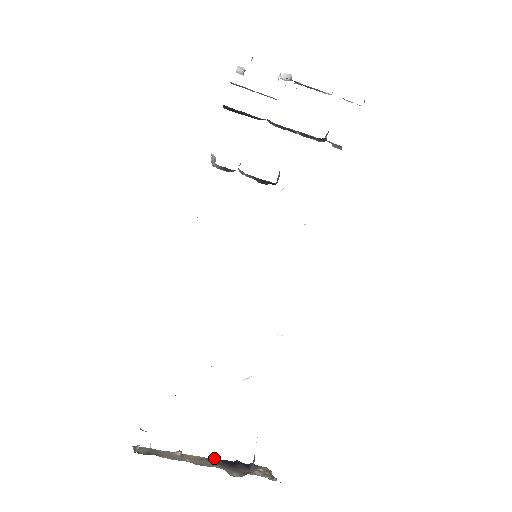
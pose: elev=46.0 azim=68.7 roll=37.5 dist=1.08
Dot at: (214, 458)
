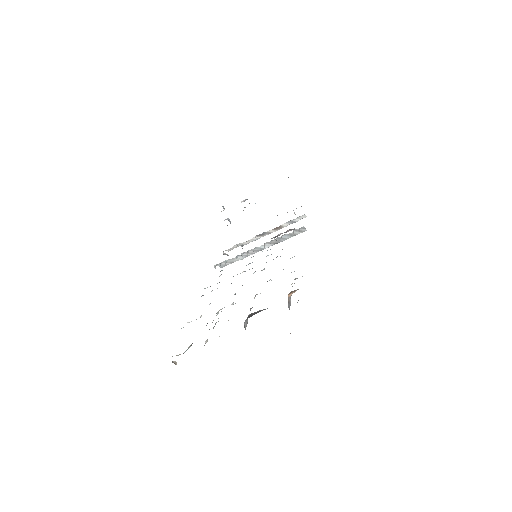
Dot at: occluded
